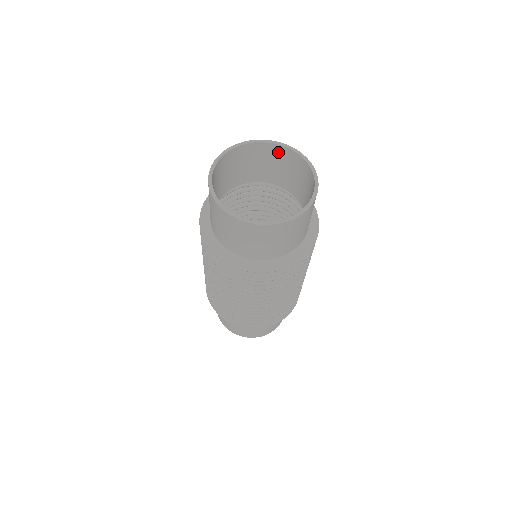
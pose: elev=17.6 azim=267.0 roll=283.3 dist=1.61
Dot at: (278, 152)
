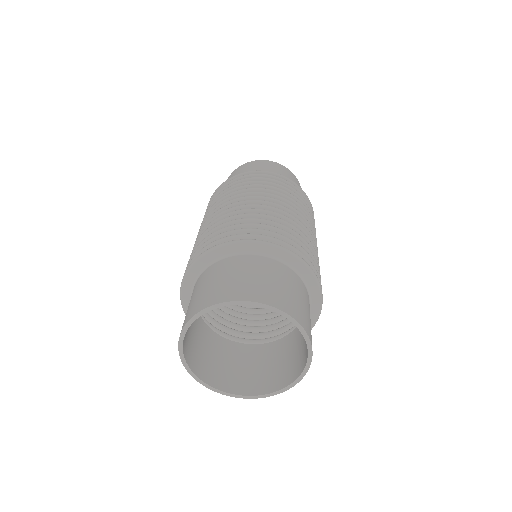
Dot at: (267, 300)
